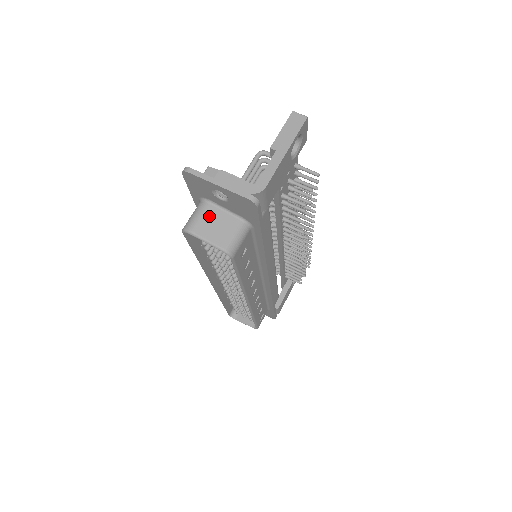
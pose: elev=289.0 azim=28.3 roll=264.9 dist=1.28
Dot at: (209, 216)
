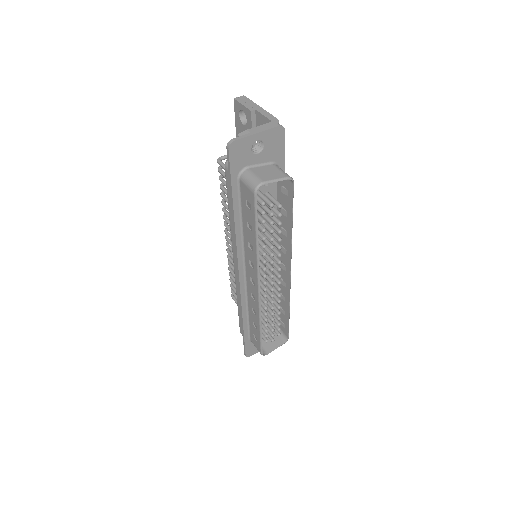
Dot at: (258, 172)
